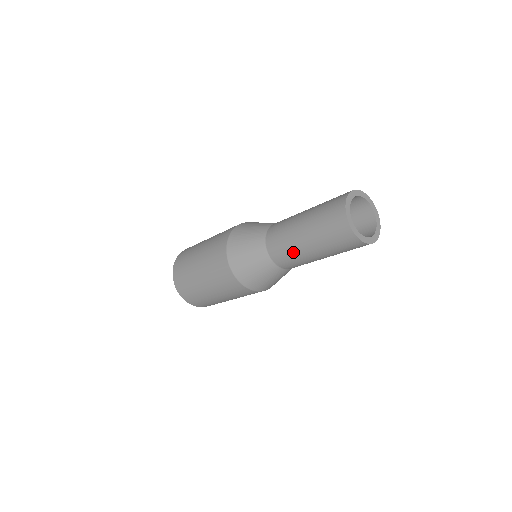
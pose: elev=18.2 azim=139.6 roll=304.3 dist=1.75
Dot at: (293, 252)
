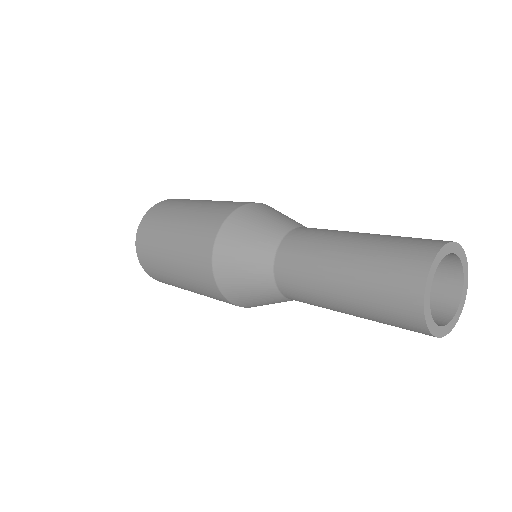
Dot at: (319, 304)
